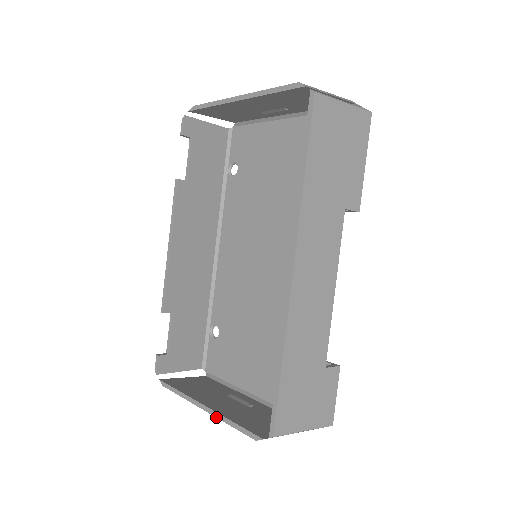
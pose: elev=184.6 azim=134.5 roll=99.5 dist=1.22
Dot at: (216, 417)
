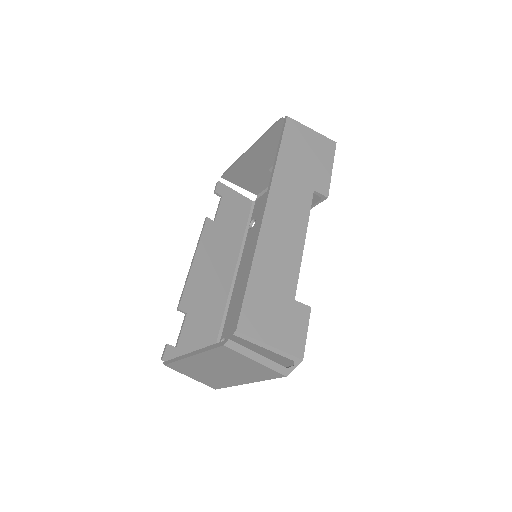
Dot at: (198, 353)
